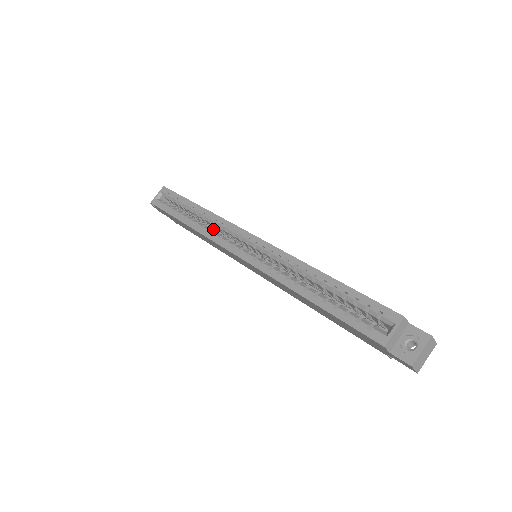
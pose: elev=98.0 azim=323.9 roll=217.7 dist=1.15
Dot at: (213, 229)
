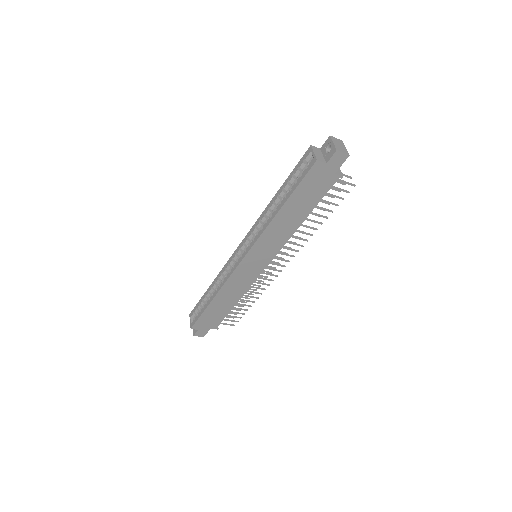
Dot at: occluded
